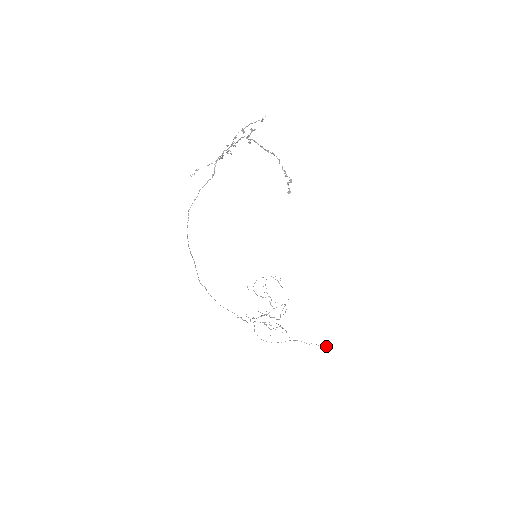
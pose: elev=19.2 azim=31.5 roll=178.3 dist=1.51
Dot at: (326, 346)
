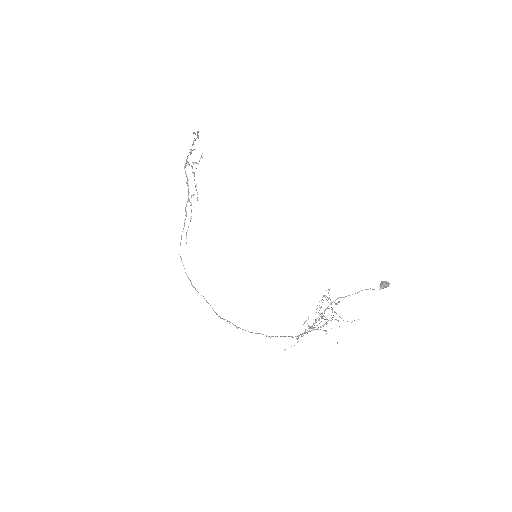
Dot at: (380, 286)
